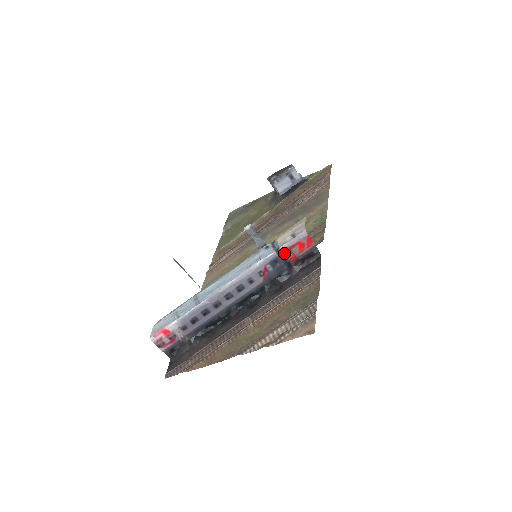
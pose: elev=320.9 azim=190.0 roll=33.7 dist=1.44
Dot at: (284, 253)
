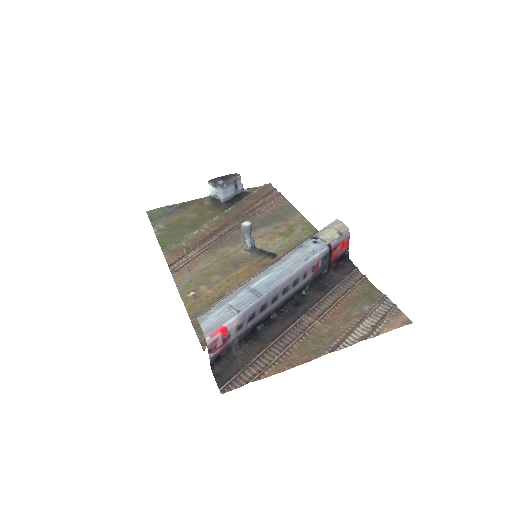
Dot at: (332, 250)
